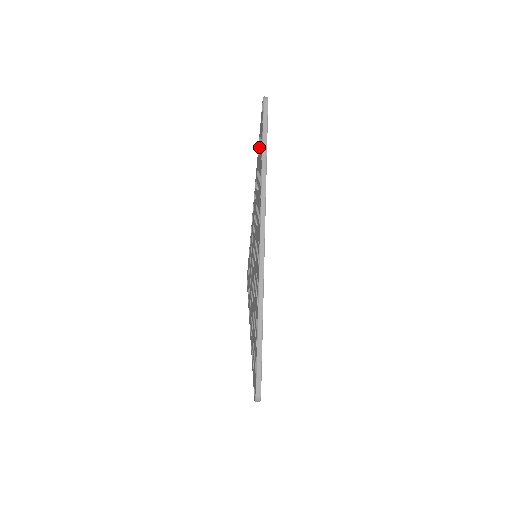
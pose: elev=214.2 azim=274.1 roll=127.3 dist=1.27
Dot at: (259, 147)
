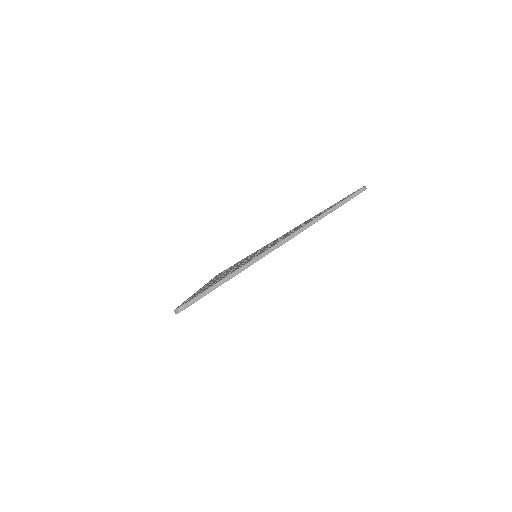
Dot at: occluded
